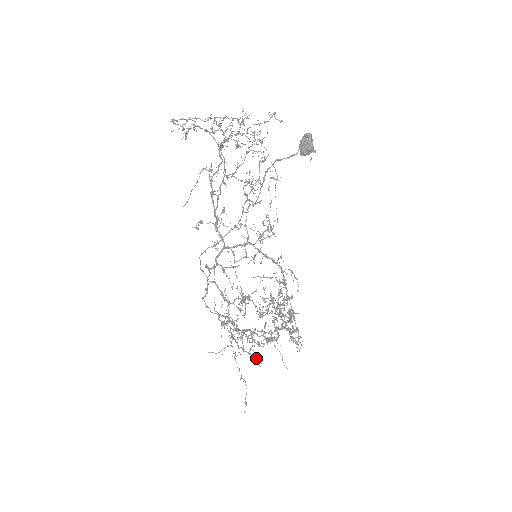
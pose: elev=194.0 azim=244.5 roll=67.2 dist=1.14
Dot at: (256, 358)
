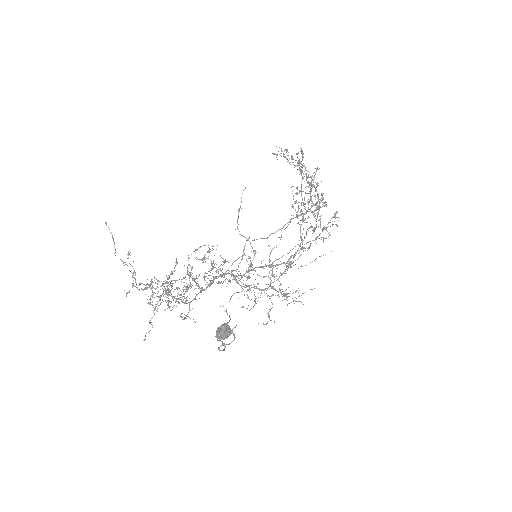
Dot at: occluded
